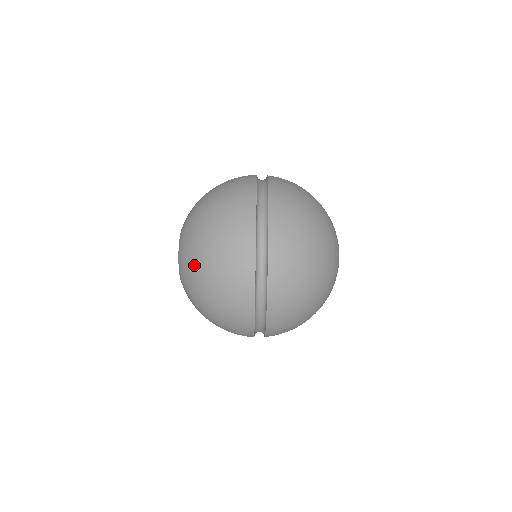
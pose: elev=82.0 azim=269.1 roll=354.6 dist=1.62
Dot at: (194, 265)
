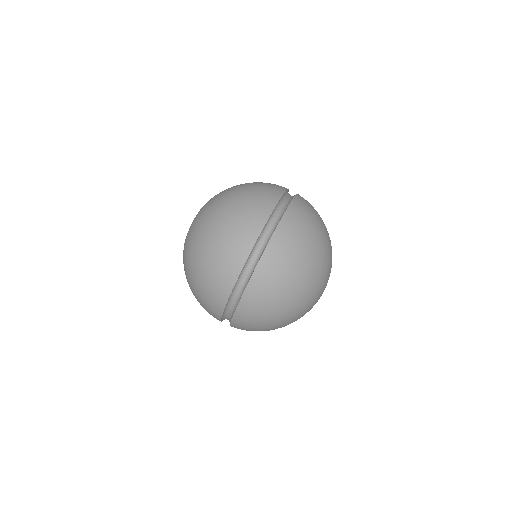
Dot at: (192, 254)
